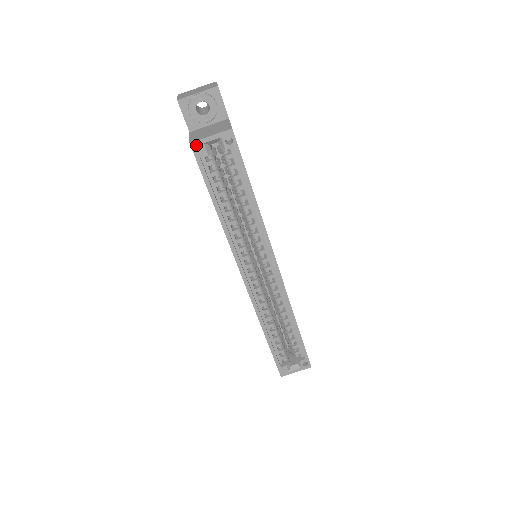
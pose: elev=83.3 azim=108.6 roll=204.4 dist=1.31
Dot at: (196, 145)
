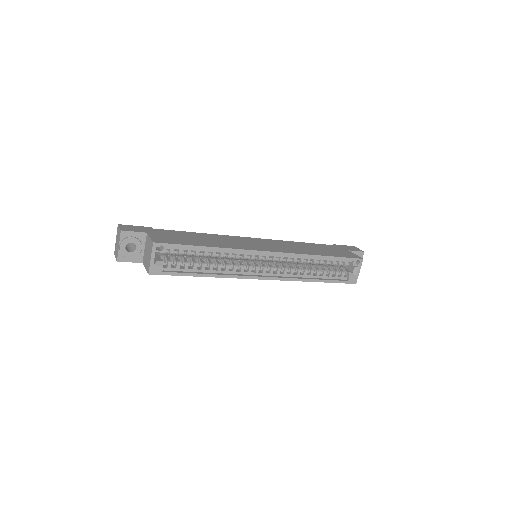
Dot at: (152, 271)
